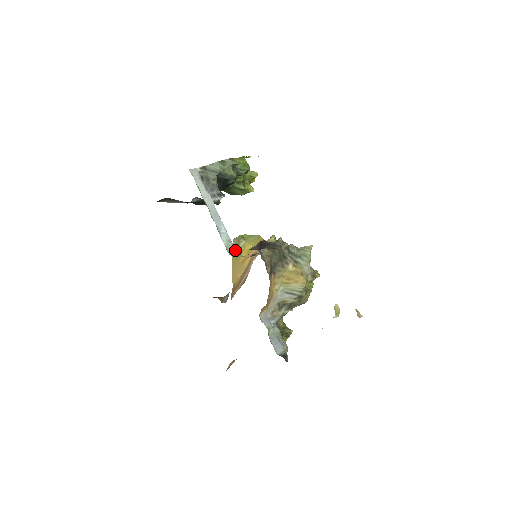
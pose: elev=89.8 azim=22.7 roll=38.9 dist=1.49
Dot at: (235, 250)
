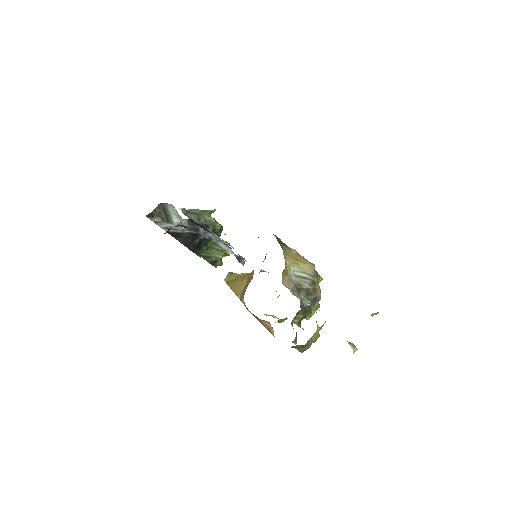
Dot at: (229, 281)
